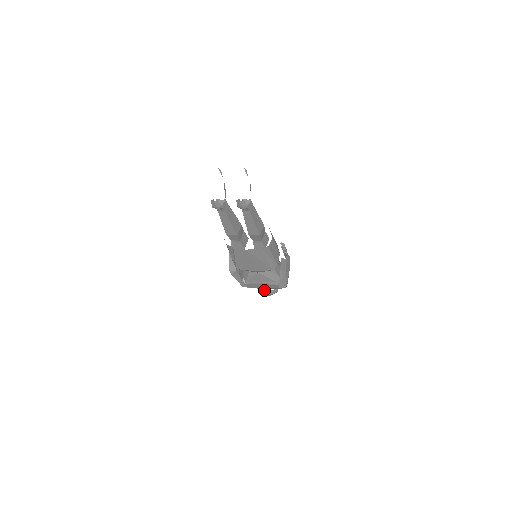
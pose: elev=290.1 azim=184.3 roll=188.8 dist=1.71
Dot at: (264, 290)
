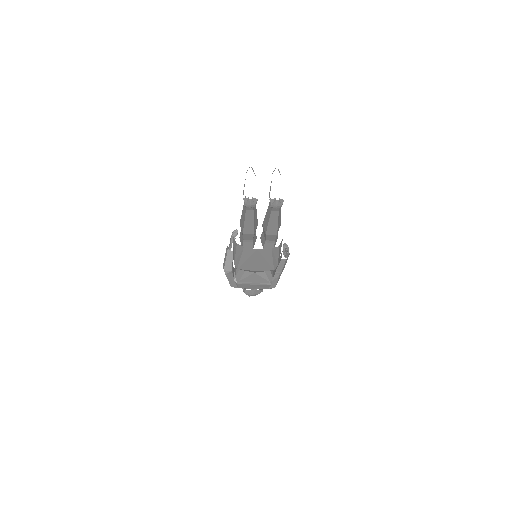
Dot at: (250, 290)
